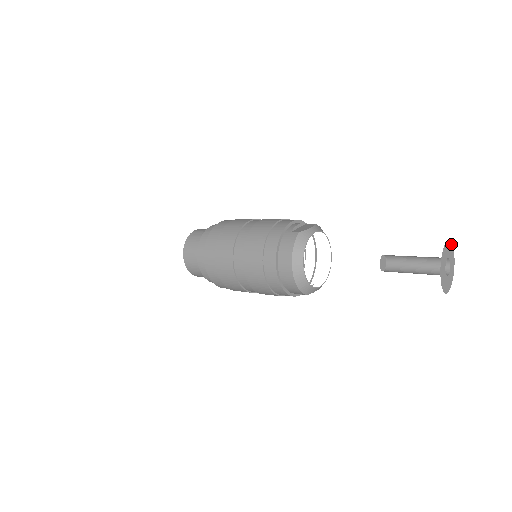
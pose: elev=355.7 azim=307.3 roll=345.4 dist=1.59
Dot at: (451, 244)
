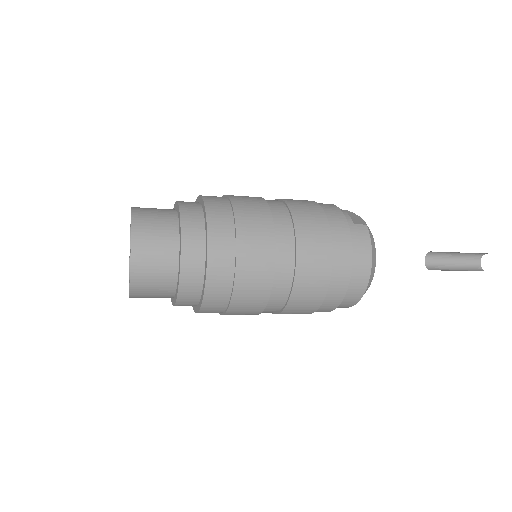
Dot at: occluded
